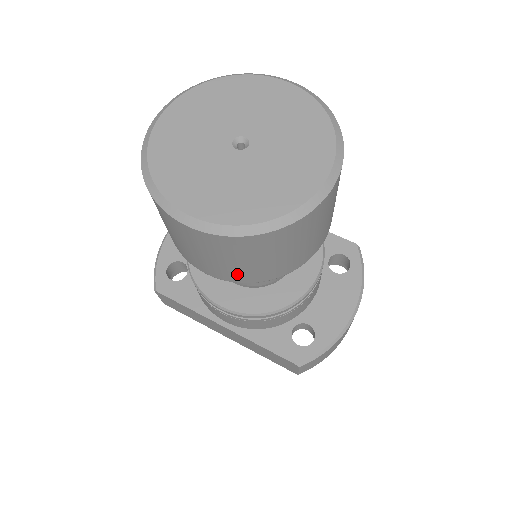
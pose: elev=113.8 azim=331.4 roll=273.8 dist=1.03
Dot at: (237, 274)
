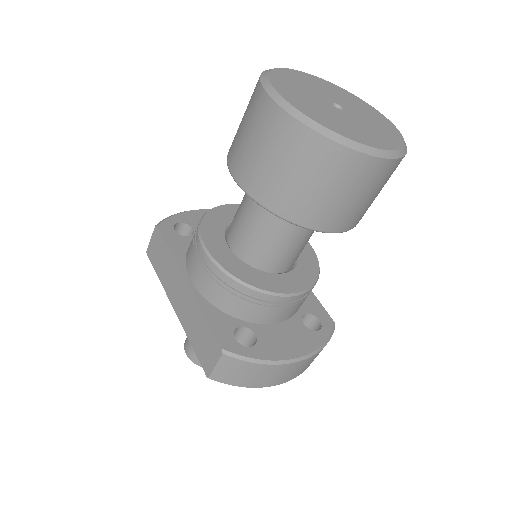
Dot at: (263, 184)
